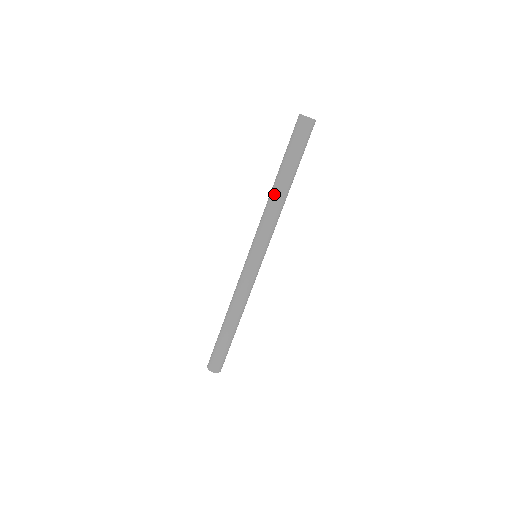
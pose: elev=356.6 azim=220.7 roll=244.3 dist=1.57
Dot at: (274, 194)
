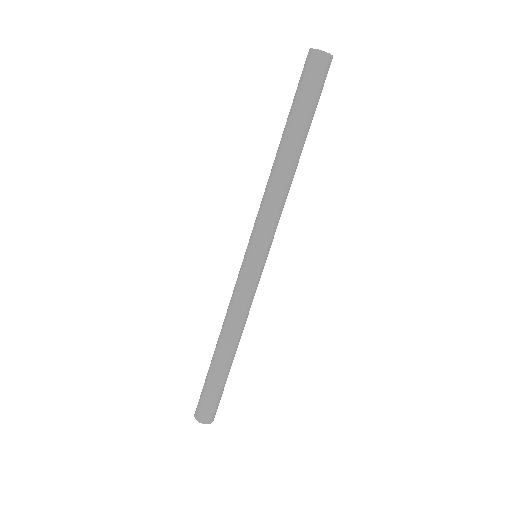
Dot at: (289, 168)
